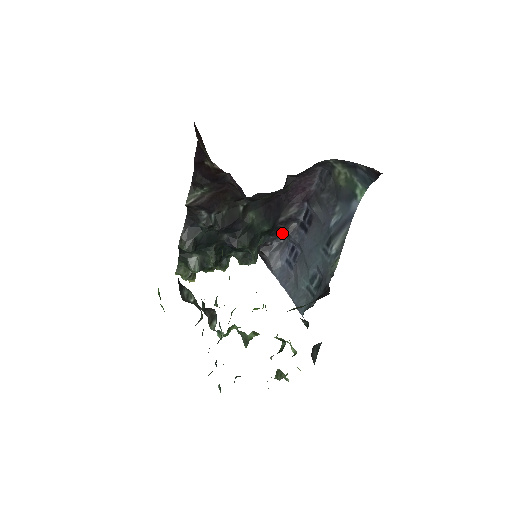
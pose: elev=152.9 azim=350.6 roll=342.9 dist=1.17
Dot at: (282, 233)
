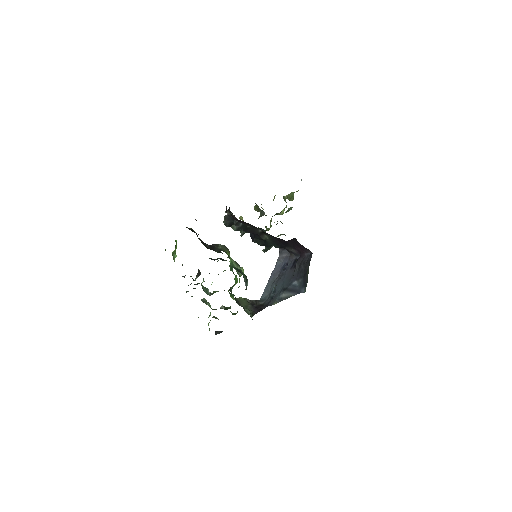
Dot at: occluded
